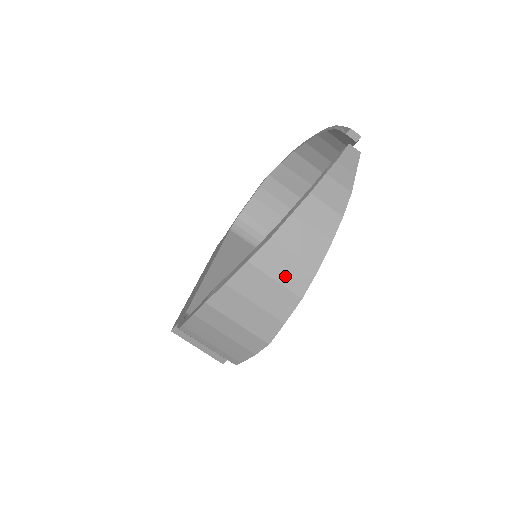
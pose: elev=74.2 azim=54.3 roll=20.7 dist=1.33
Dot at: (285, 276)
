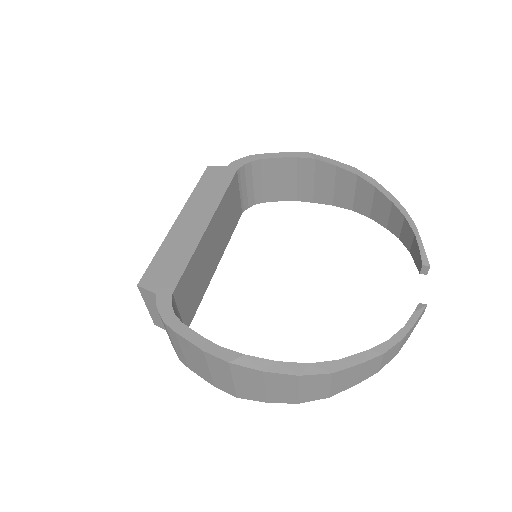
Dot at: (308, 391)
